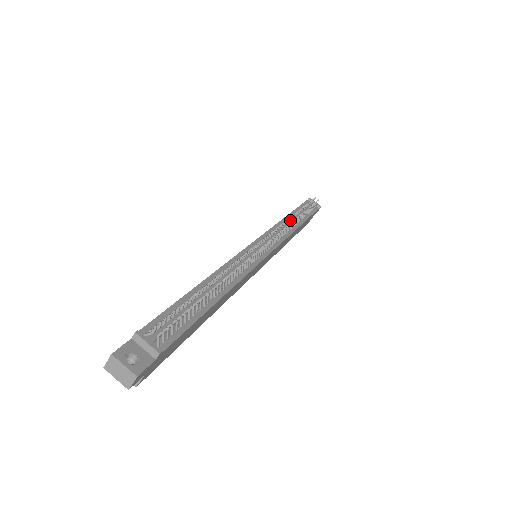
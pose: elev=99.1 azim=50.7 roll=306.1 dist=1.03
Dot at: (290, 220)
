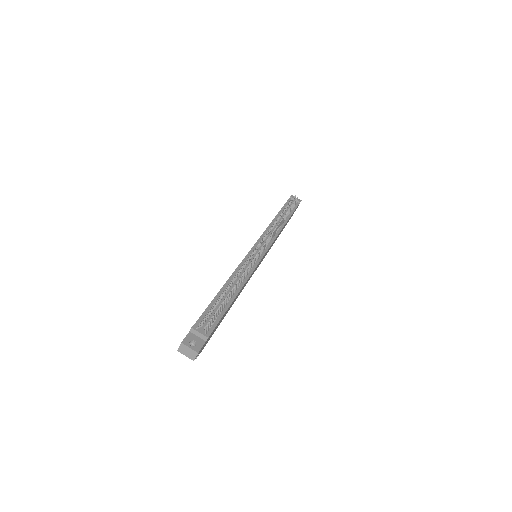
Dot at: occluded
